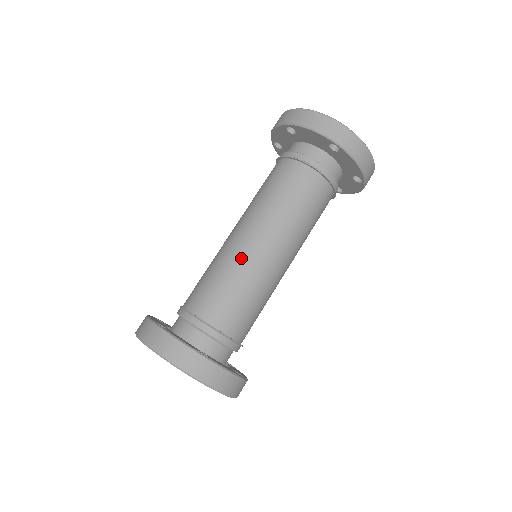
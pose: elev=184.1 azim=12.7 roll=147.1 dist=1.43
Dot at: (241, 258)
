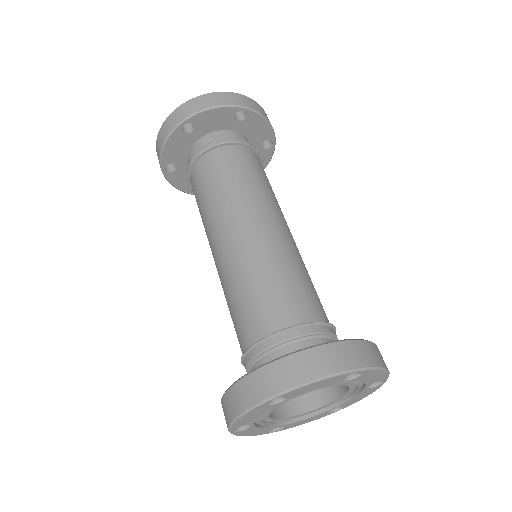
Dot at: (225, 269)
